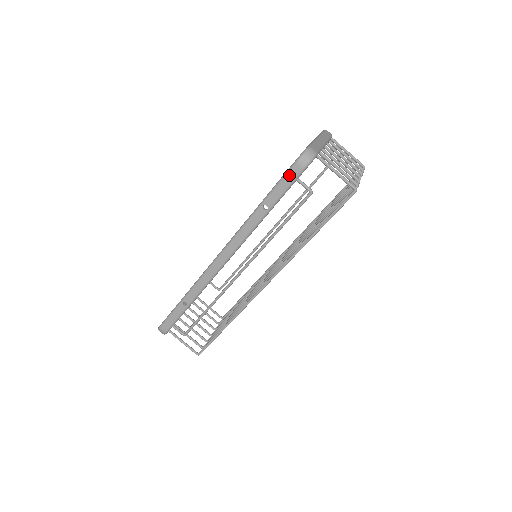
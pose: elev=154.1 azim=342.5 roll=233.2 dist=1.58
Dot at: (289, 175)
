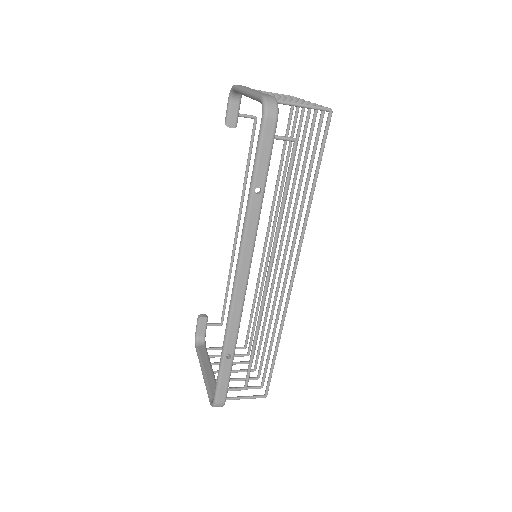
Dot at: (265, 138)
